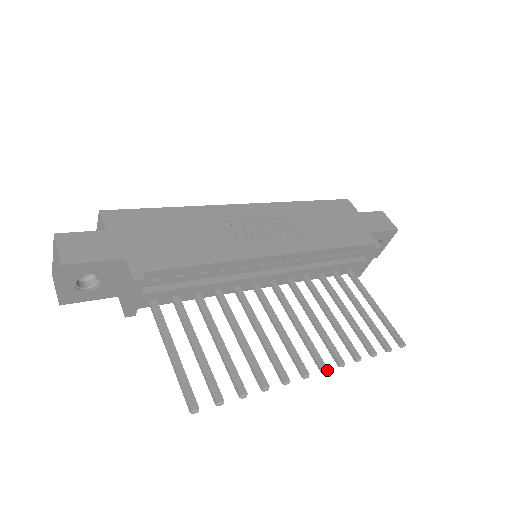
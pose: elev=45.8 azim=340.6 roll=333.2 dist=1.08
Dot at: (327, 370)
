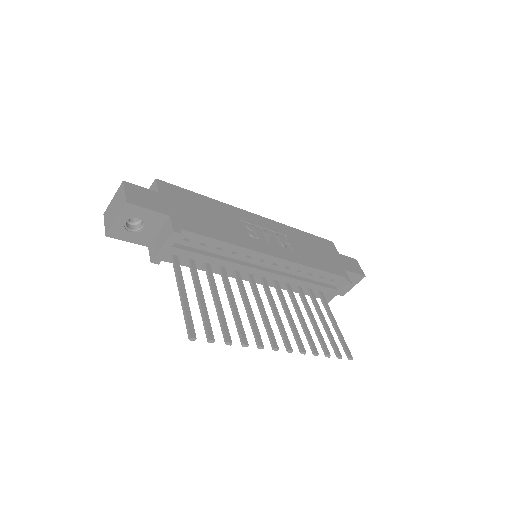
Dot at: (292, 351)
